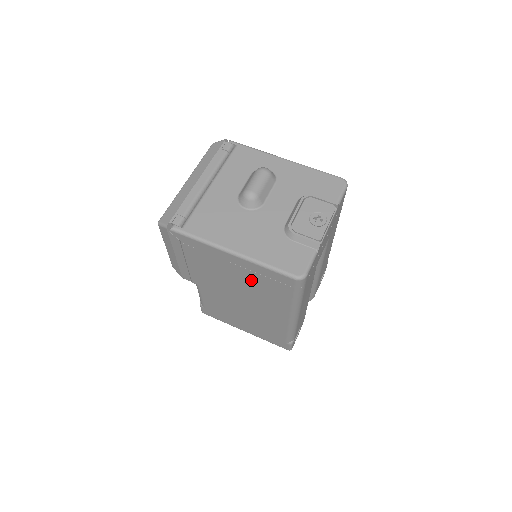
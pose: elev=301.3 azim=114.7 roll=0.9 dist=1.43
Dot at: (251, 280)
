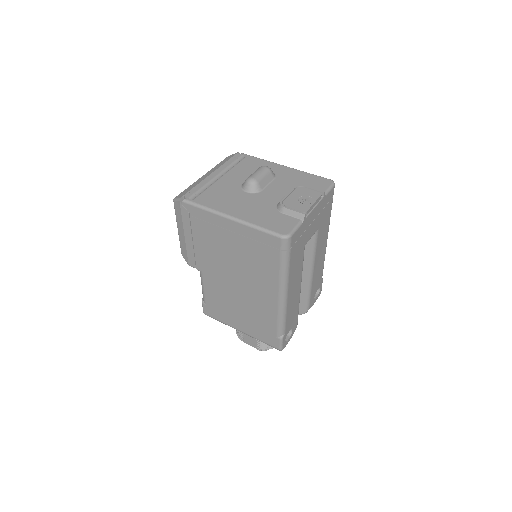
Dot at: (245, 250)
